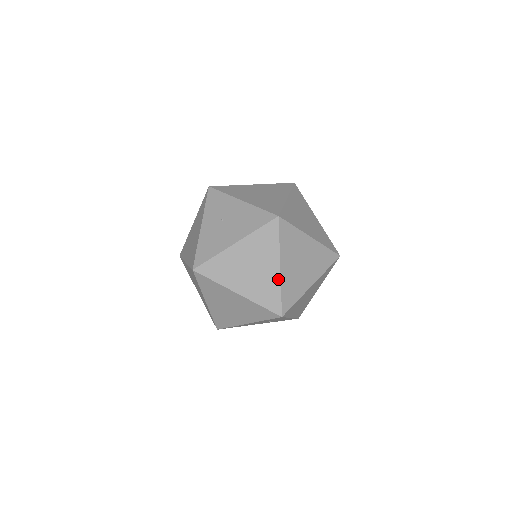
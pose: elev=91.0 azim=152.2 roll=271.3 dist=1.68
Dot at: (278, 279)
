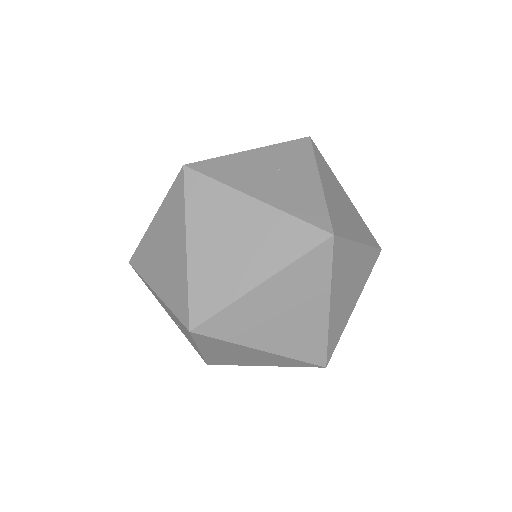
Dot at: (242, 291)
